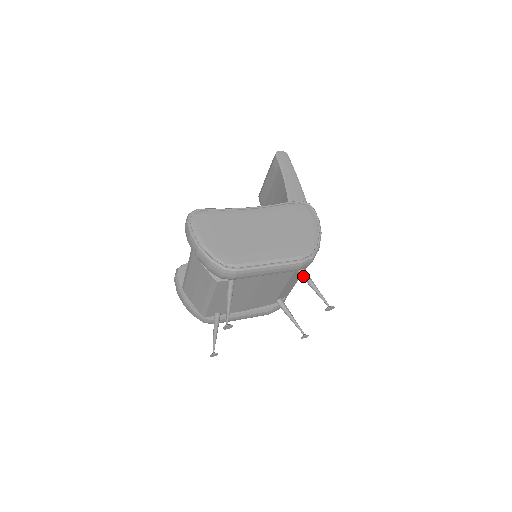
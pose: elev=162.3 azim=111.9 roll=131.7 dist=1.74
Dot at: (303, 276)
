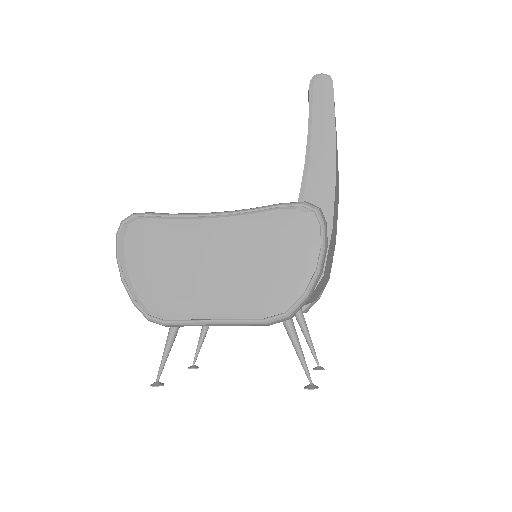
Dot at: occluded
